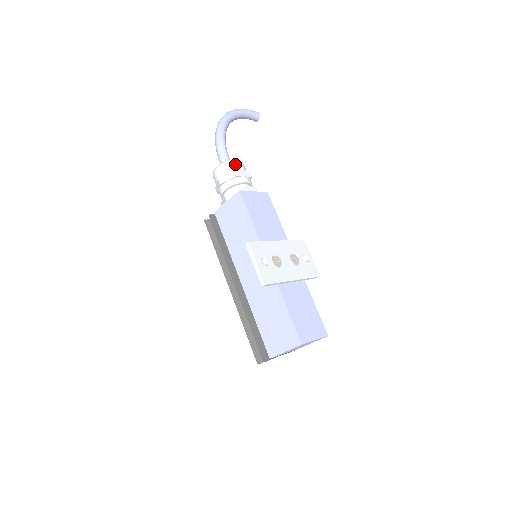
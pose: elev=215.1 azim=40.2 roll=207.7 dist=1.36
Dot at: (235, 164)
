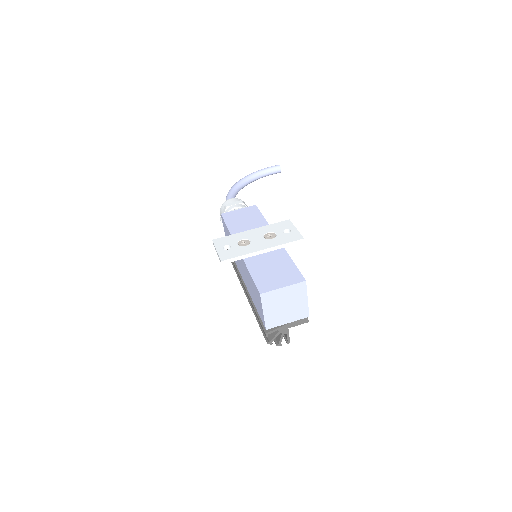
Dot at: (227, 202)
